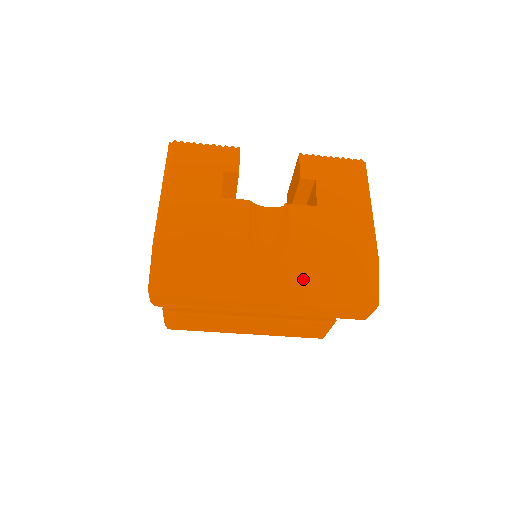
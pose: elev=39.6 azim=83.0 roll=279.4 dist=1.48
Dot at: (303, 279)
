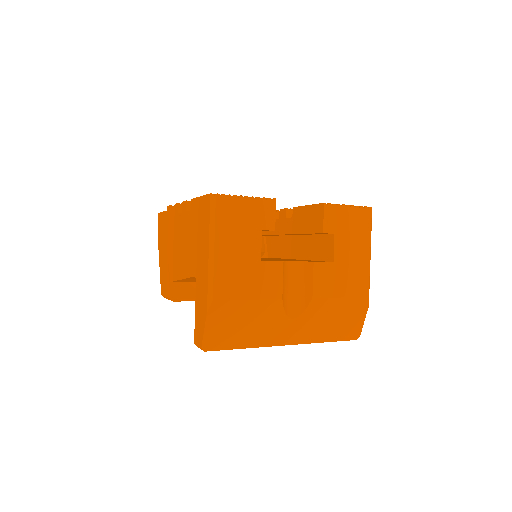
Dot at: (316, 325)
